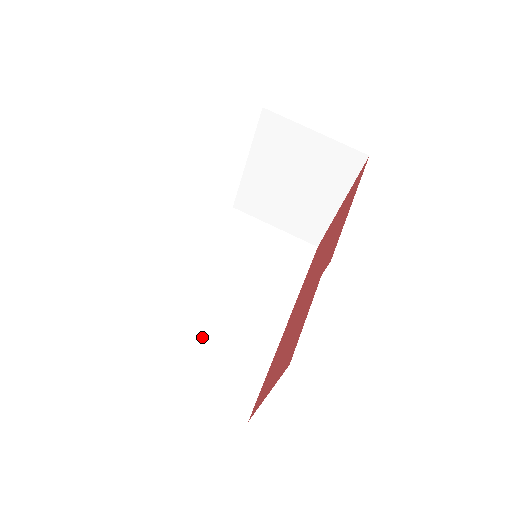
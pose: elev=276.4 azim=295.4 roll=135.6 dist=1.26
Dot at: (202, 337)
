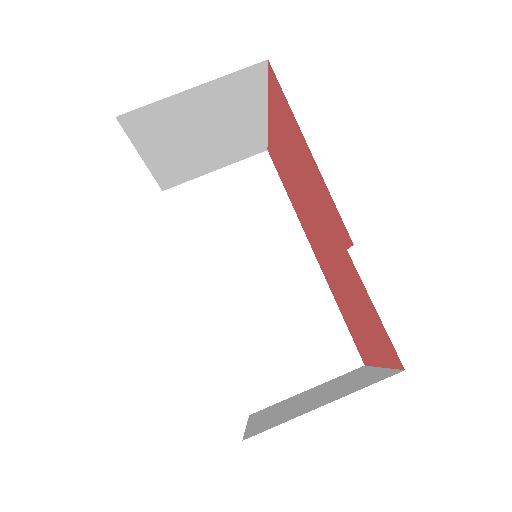
Dot at: (270, 340)
